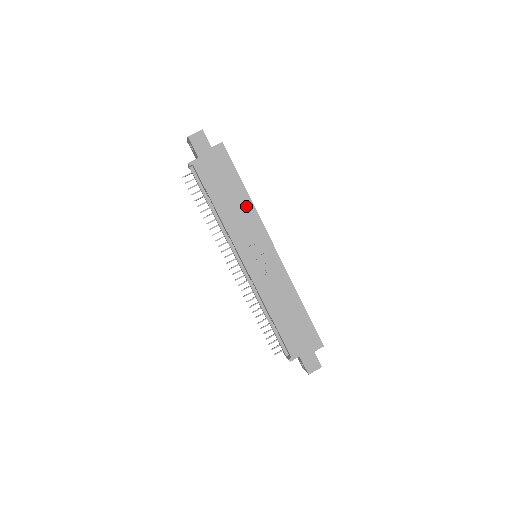
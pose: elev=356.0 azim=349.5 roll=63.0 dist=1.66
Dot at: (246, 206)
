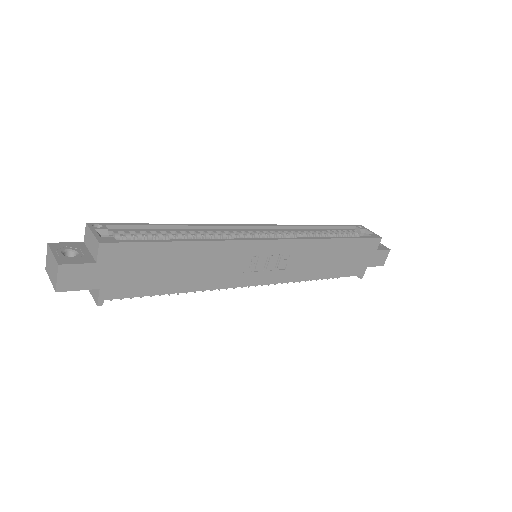
Dot at: (206, 252)
